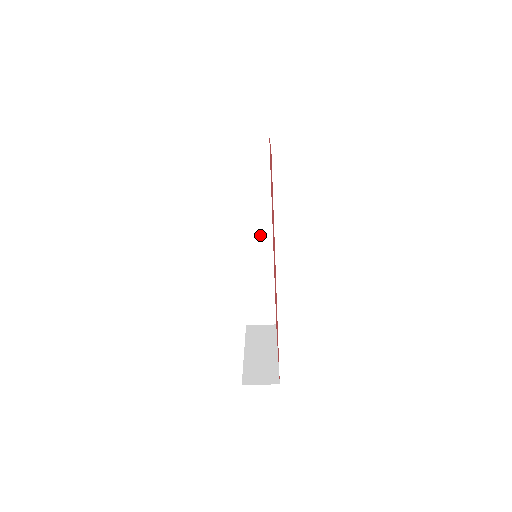
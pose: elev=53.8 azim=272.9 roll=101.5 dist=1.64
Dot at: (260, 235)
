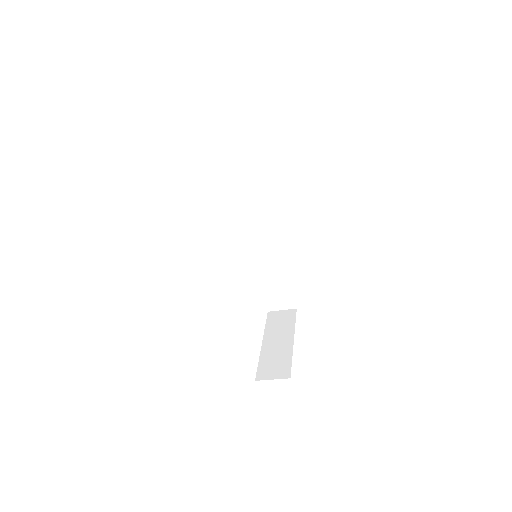
Dot at: (266, 227)
